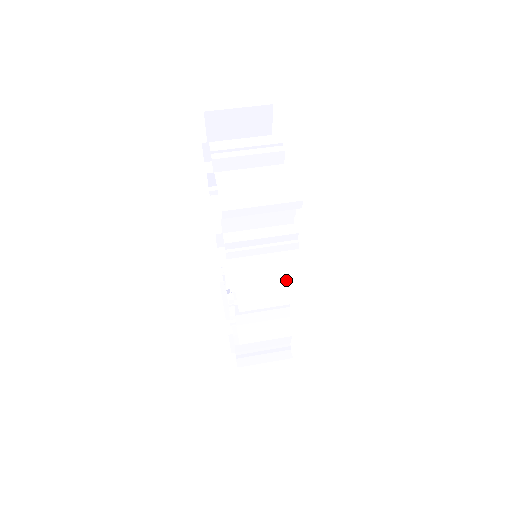
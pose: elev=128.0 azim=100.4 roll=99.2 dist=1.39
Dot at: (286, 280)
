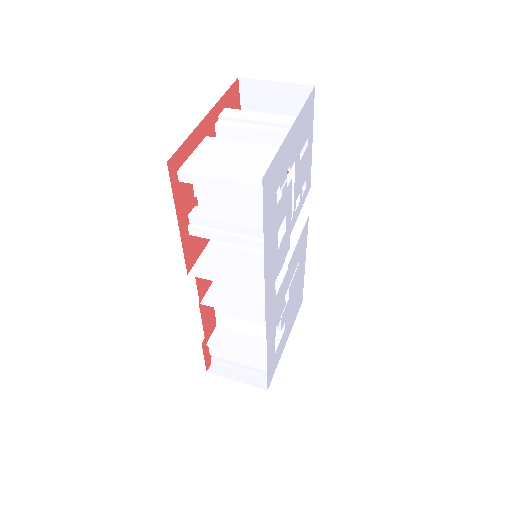
Dot at: (252, 286)
